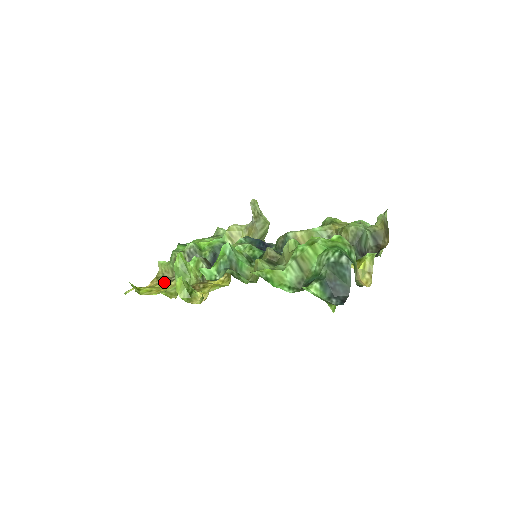
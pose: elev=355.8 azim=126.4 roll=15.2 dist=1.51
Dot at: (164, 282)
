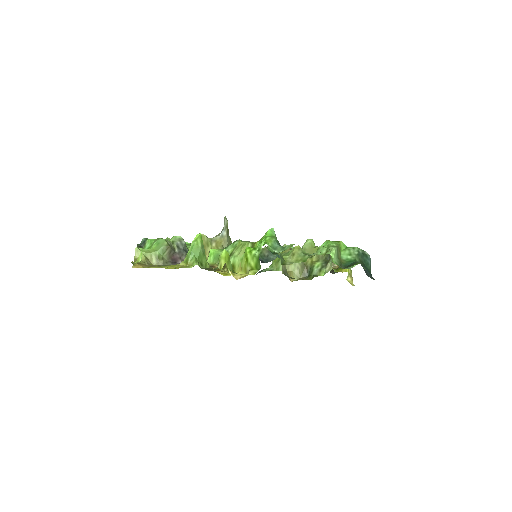
Dot at: (158, 266)
